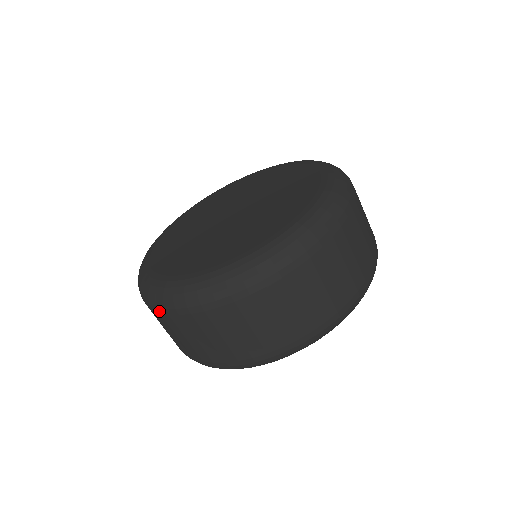
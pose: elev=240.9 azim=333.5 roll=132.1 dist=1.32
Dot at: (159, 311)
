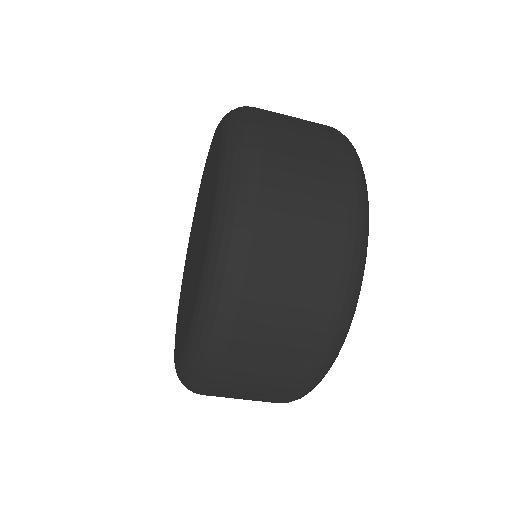
Dot at: occluded
